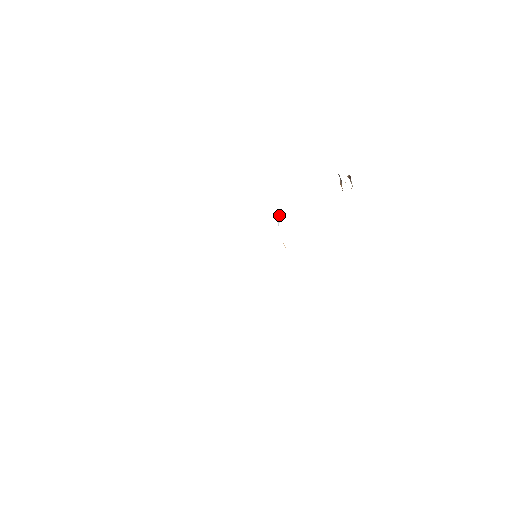
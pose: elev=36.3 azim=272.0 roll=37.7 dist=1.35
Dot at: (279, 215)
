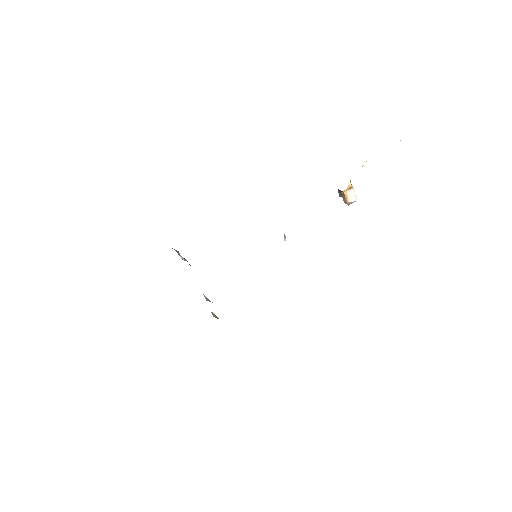
Dot at: (284, 235)
